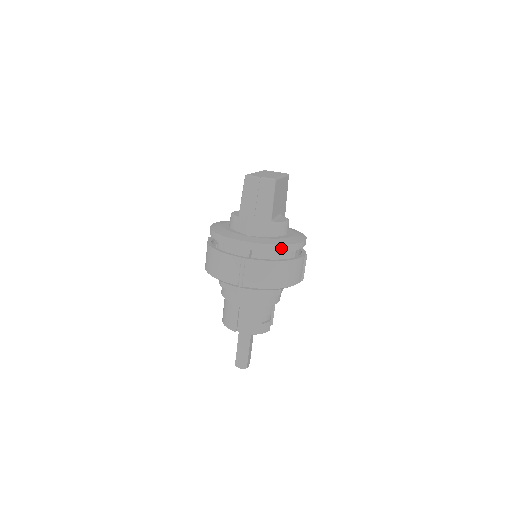
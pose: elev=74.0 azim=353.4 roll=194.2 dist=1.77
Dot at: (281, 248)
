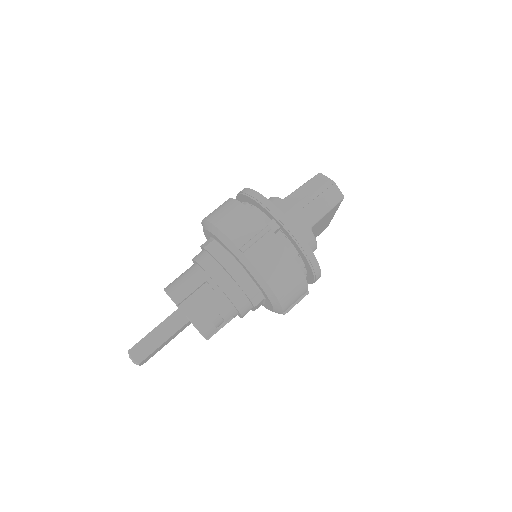
Dot at: (308, 253)
